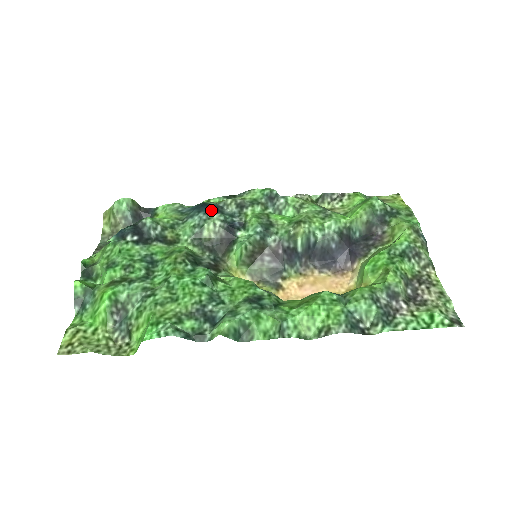
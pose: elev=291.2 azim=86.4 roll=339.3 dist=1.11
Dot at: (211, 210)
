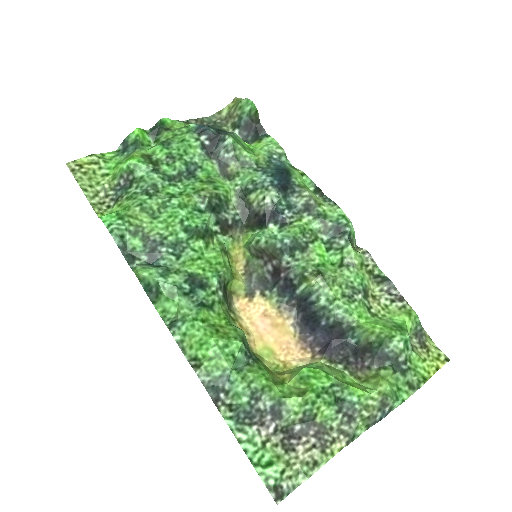
Dot at: (279, 184)
